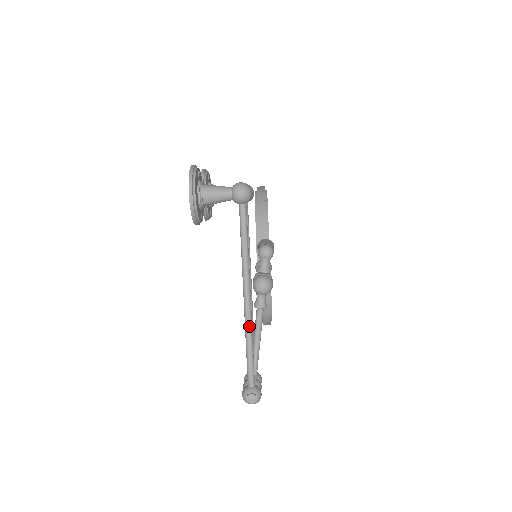
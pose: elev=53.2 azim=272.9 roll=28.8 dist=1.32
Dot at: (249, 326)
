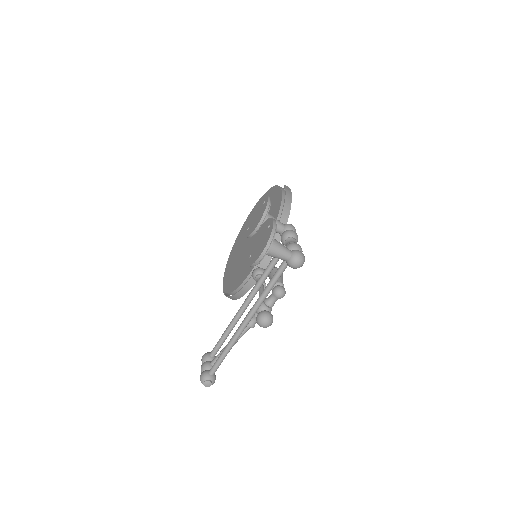
Dot at: (236, 339)
